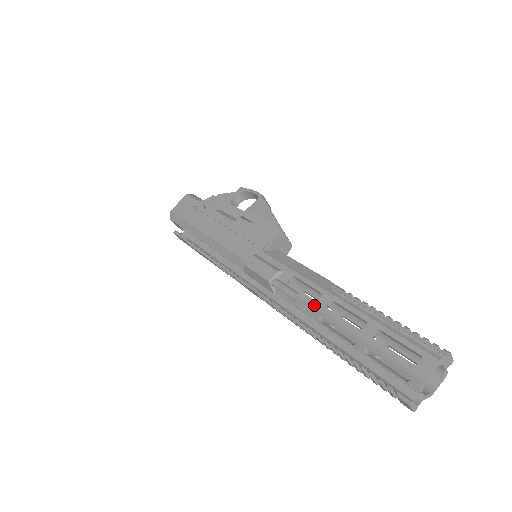
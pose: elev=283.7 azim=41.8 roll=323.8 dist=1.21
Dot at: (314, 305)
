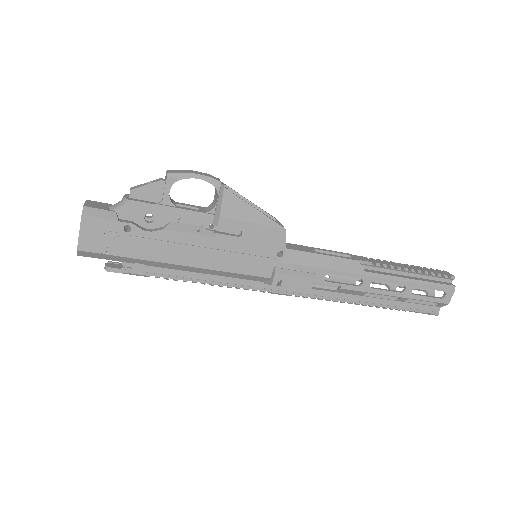
Dot at: (360, 291)
